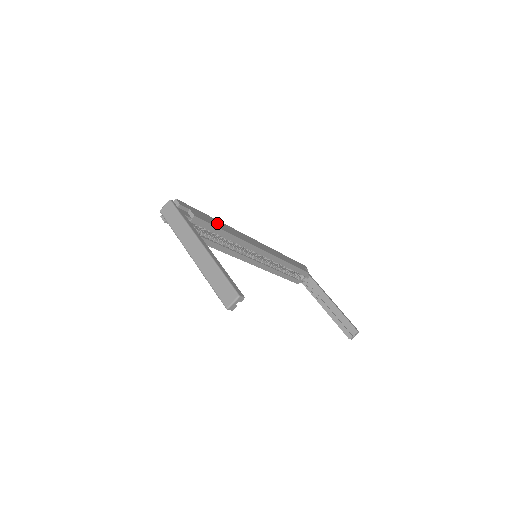
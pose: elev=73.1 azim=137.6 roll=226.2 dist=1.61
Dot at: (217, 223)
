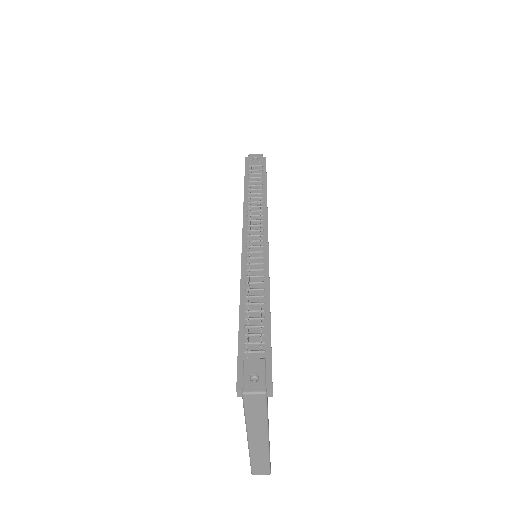
Dot at: occluded
